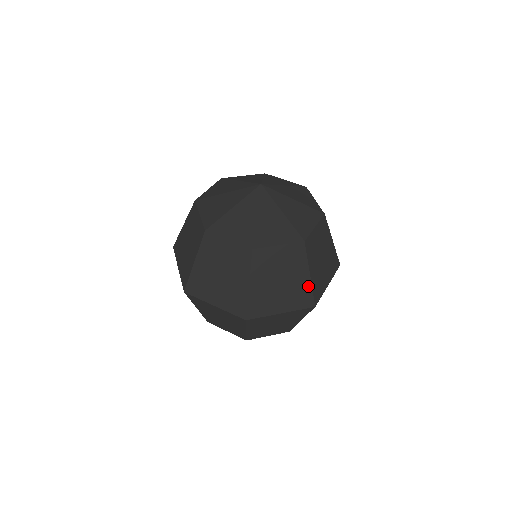
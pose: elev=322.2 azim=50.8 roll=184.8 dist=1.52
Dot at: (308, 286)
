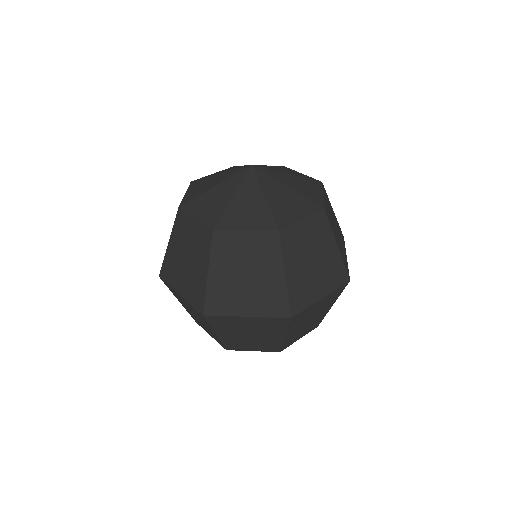
Dot at: (282, 289)
